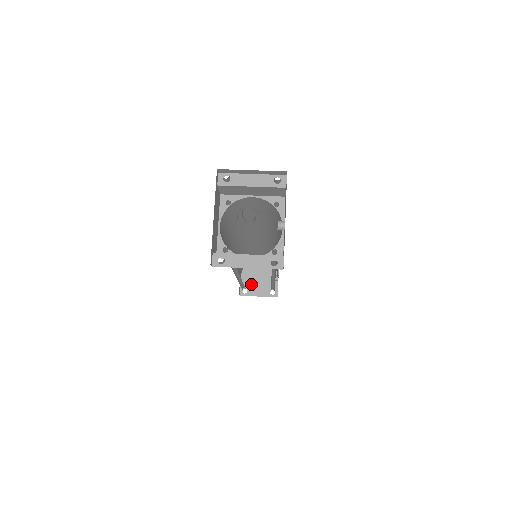
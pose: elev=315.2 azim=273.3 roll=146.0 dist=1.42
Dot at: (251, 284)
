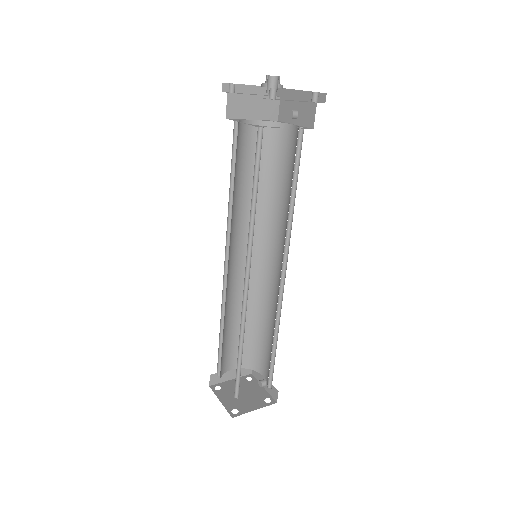
Dot at: (237, 403)
